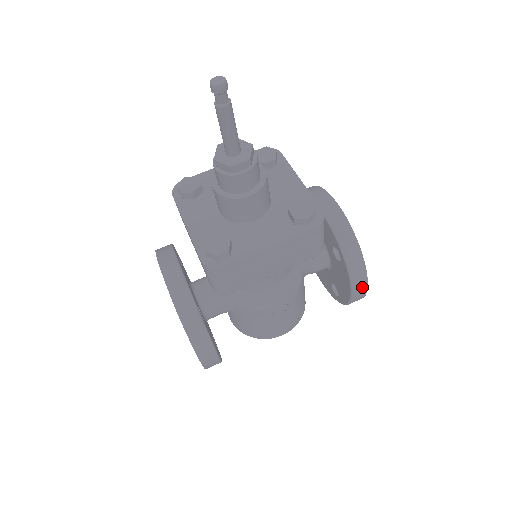
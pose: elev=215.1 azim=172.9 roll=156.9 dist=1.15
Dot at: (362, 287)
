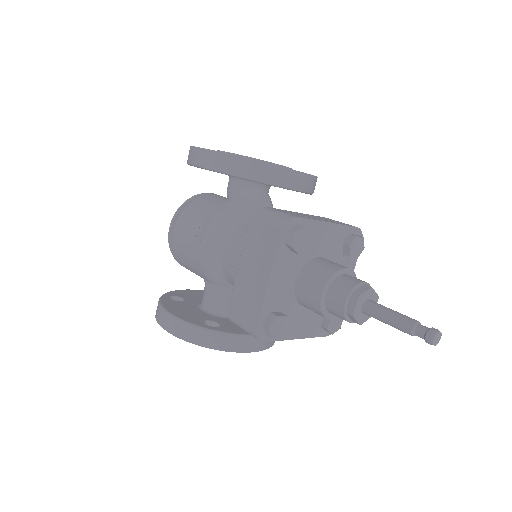
Dot at: occluded
